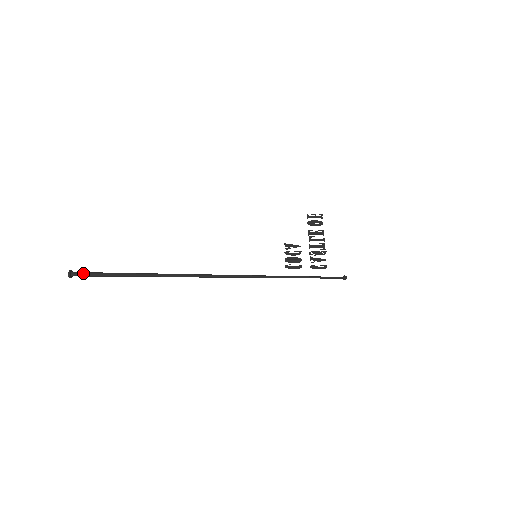
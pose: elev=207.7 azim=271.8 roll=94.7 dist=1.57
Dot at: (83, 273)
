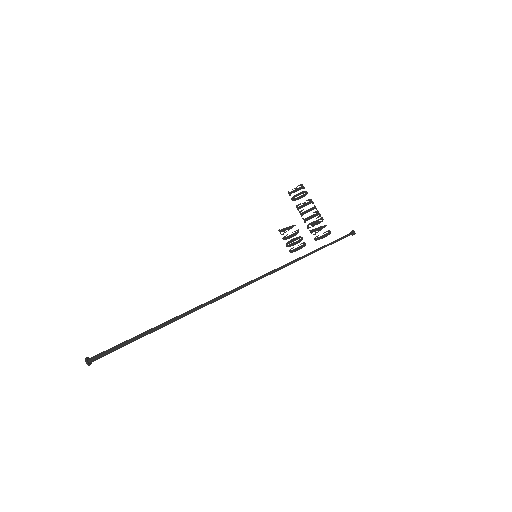
Dot at: (99, 354)
